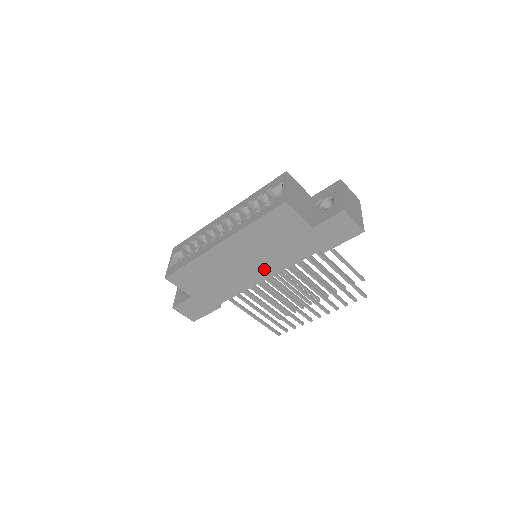
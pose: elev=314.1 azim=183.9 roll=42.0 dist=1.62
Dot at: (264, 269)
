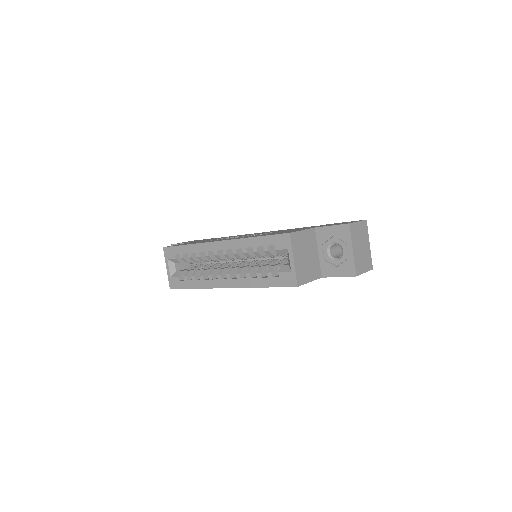
Dot at: occluded
